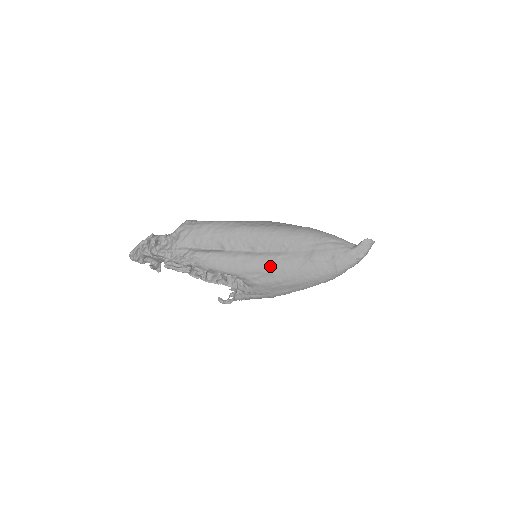
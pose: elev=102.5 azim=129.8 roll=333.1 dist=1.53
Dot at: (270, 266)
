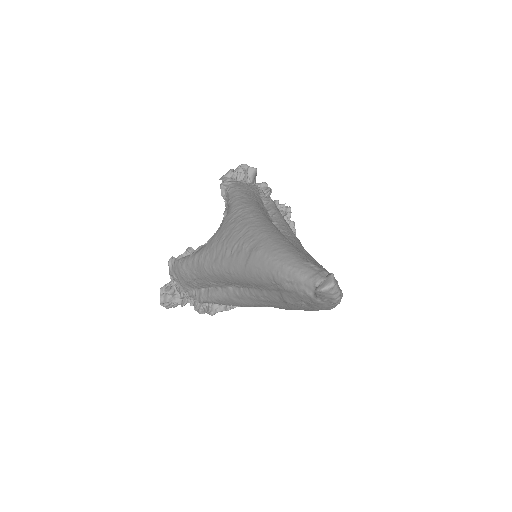
Dot at: (262, 304)
